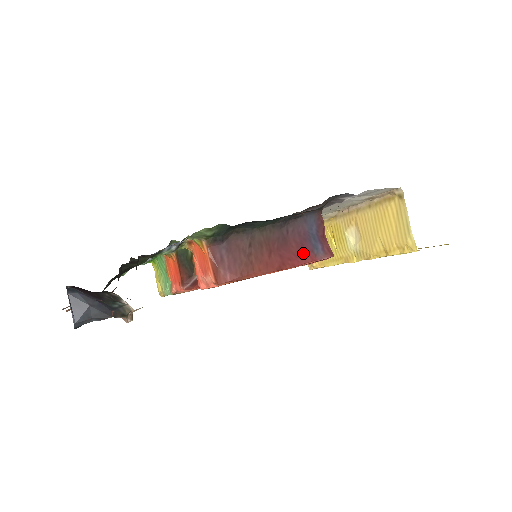
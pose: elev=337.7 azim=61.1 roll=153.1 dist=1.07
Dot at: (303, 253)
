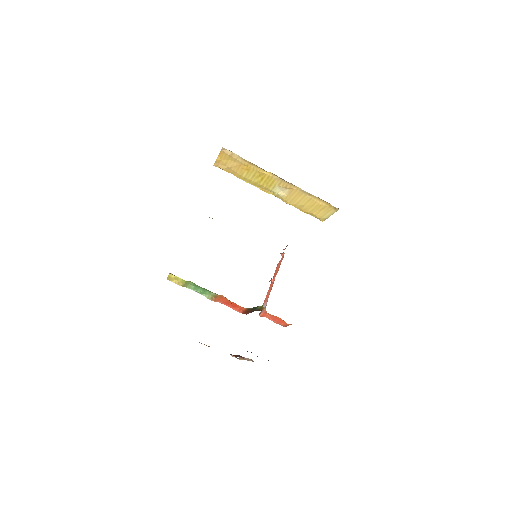
Dot at: occluded
